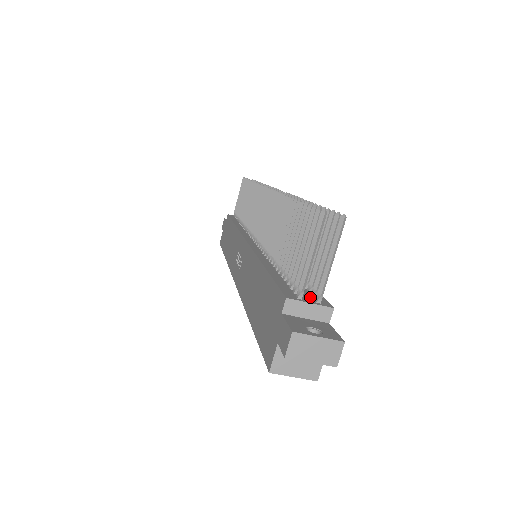
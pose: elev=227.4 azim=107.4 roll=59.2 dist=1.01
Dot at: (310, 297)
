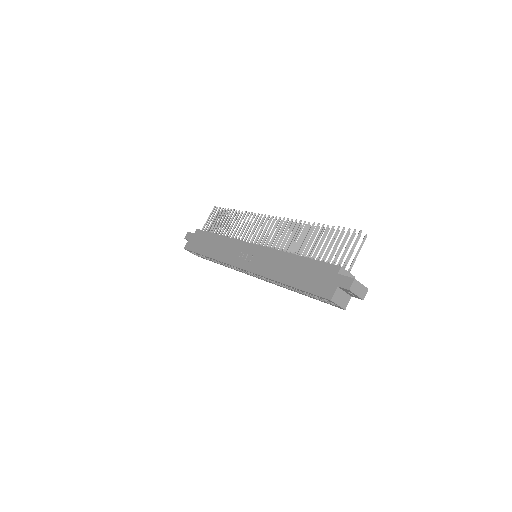
Dot at: occluded
